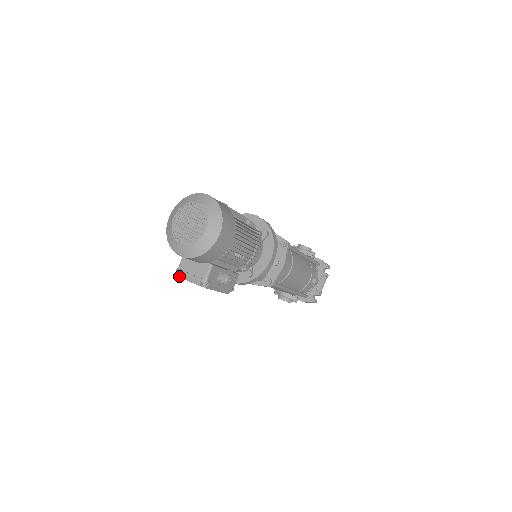
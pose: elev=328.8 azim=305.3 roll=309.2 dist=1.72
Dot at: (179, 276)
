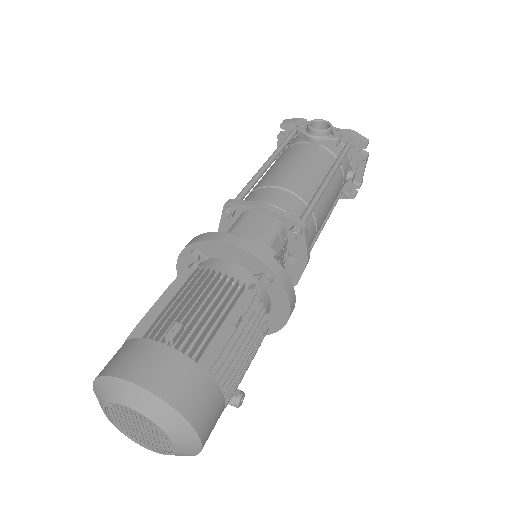
Dot at: occluded
